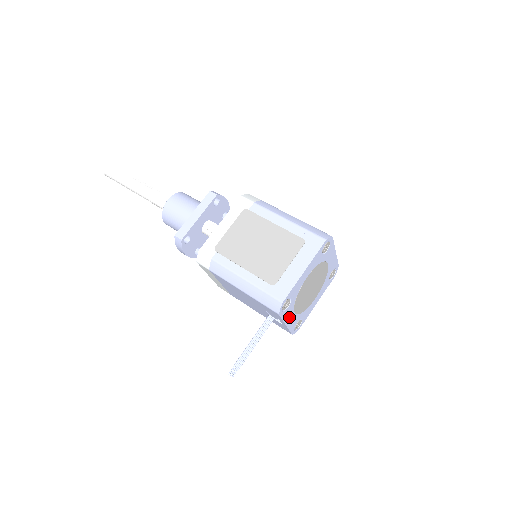
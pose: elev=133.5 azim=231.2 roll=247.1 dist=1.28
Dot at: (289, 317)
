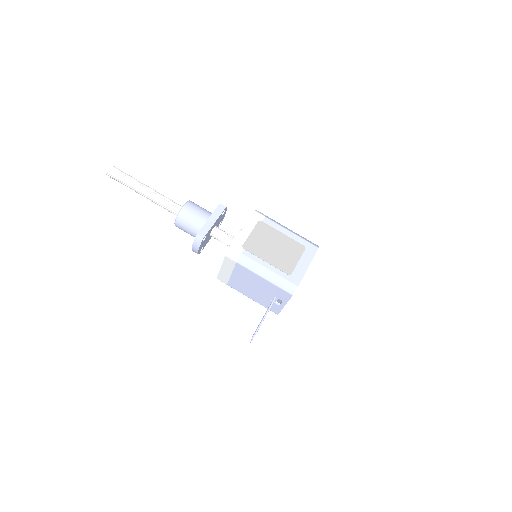
Dot at: occluded
